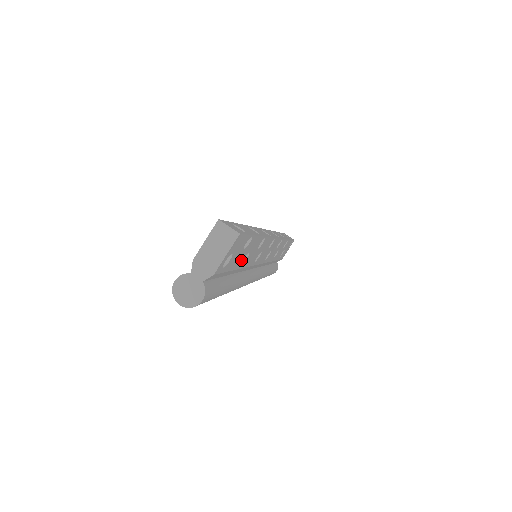
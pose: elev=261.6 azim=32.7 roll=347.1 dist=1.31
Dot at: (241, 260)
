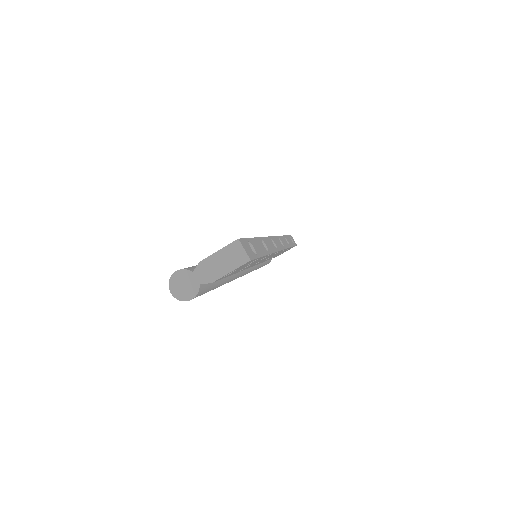
Dot at: (241, 269)
